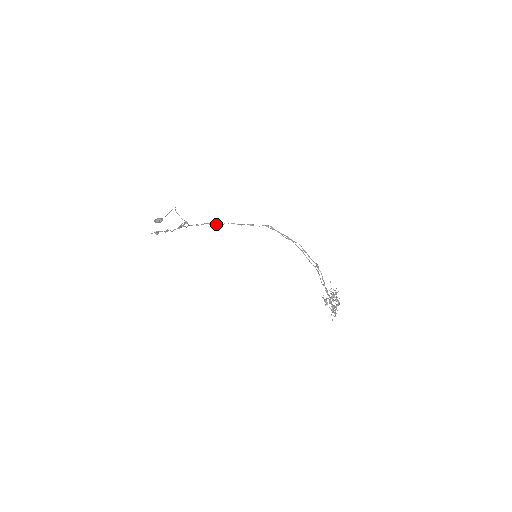
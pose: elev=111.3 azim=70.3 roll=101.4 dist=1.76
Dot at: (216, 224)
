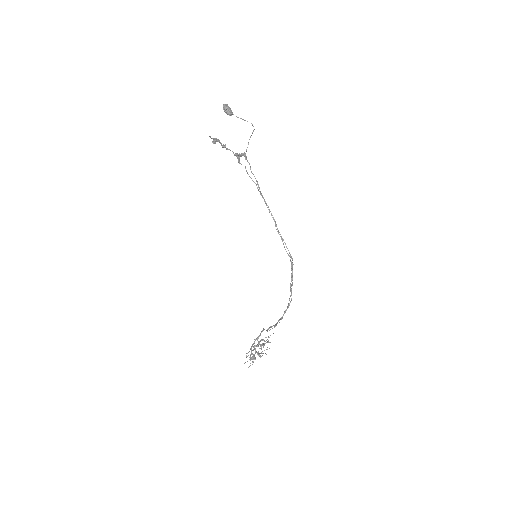
Dot at: occluded
